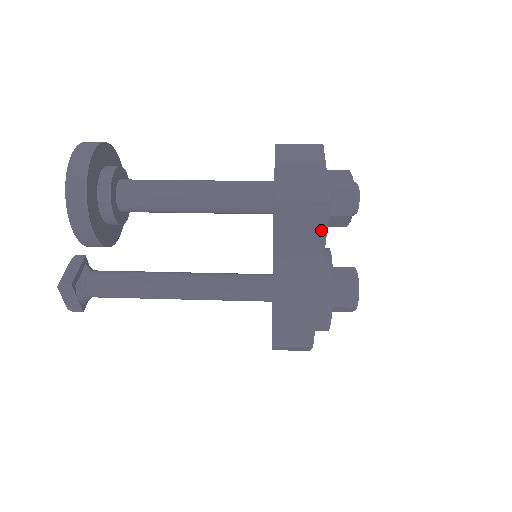
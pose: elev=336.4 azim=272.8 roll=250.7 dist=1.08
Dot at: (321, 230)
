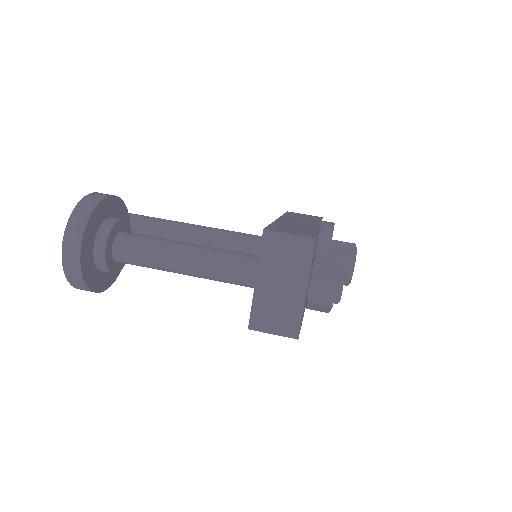
Dot at: occluded
